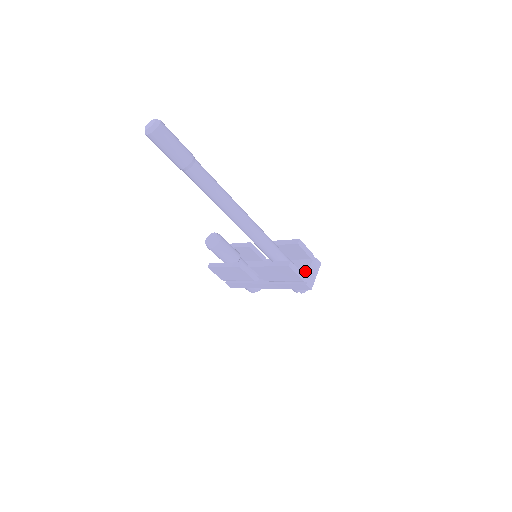
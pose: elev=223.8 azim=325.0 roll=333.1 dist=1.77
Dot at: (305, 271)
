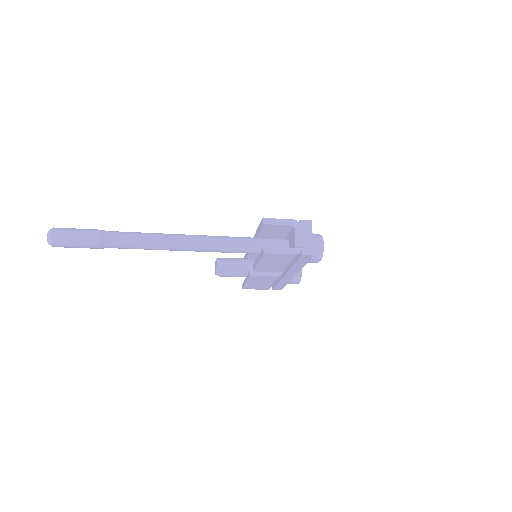
Dot at: (293, 242)
